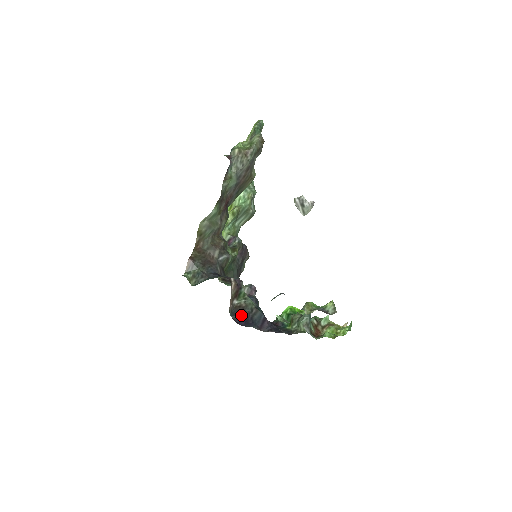
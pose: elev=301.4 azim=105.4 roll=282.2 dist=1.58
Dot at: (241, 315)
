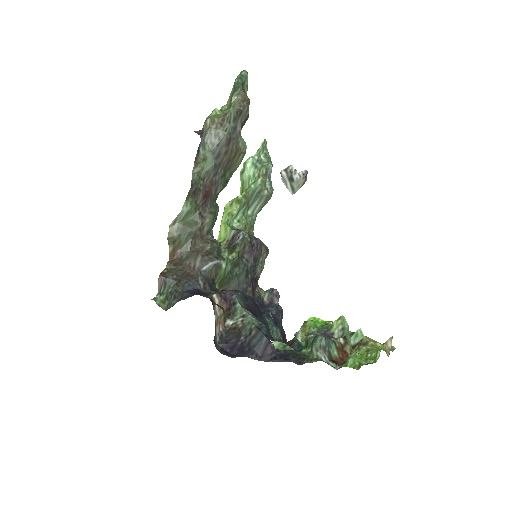
Dot at: (234, 341)
